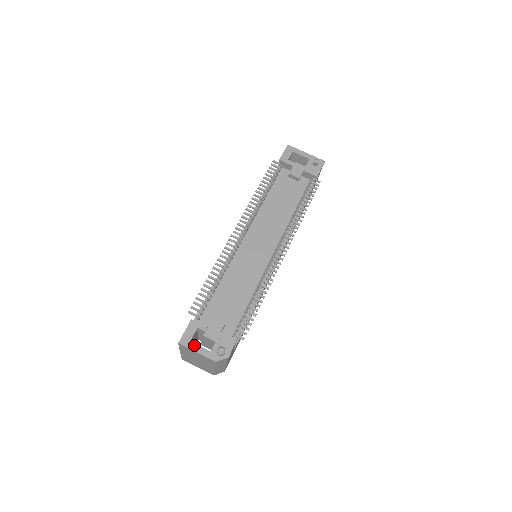
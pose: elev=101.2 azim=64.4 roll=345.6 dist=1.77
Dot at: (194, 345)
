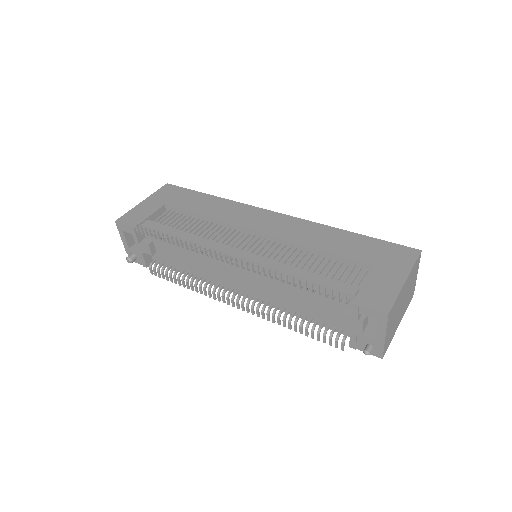
Dot at: (123, 234)
